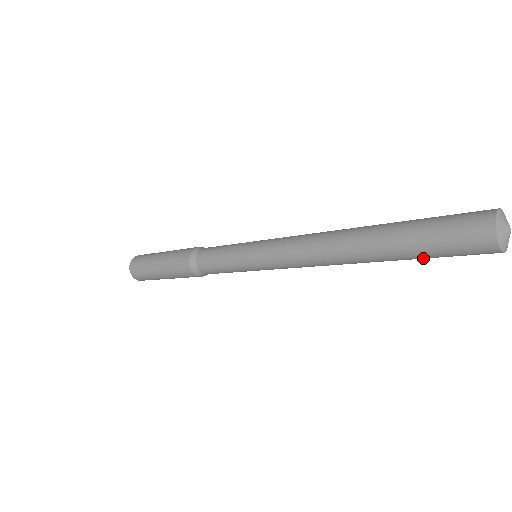
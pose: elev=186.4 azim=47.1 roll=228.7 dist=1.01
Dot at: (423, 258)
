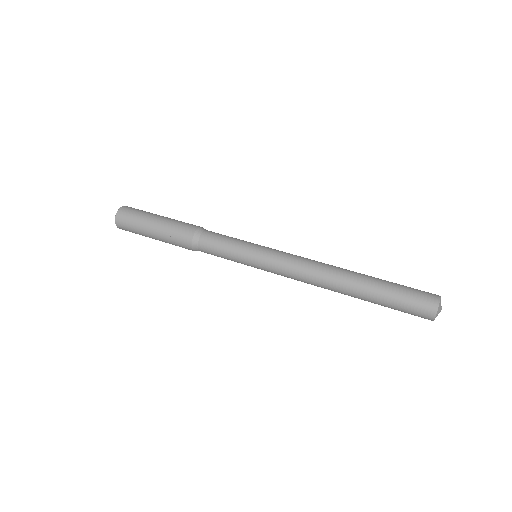
Dot at: occluded
